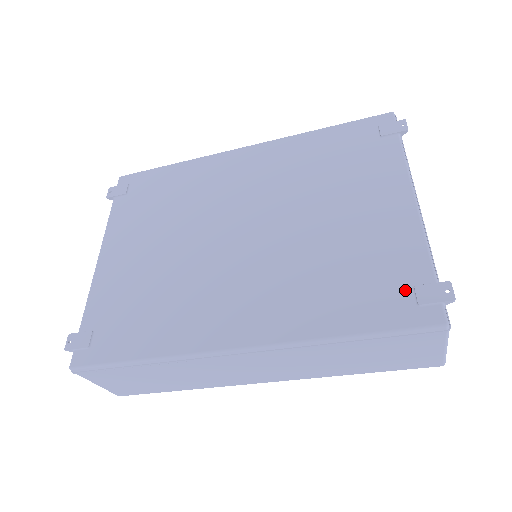
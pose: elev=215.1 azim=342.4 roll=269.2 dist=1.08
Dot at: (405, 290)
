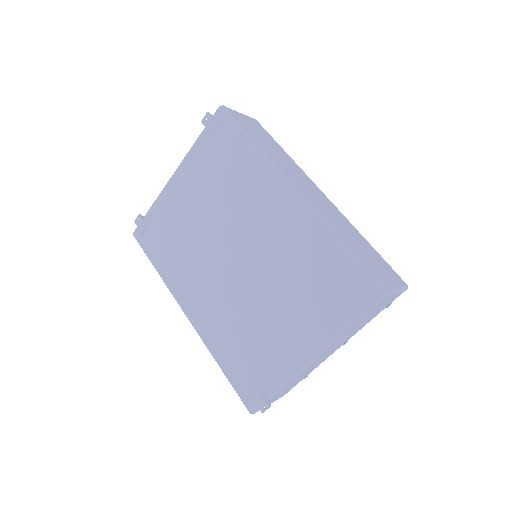
Dot at: (255, 385)
